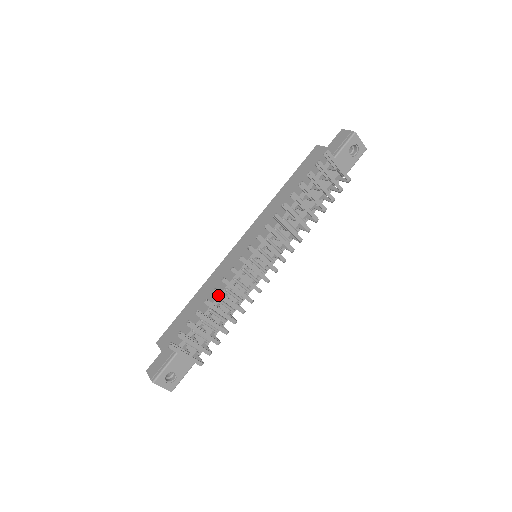
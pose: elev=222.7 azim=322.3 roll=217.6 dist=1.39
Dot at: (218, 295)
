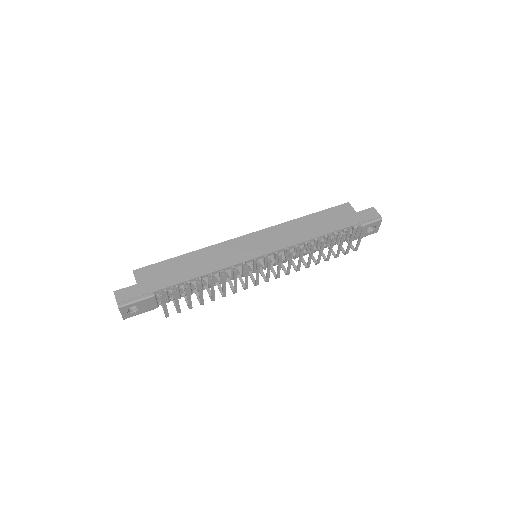
Dot at: (223, 279)
